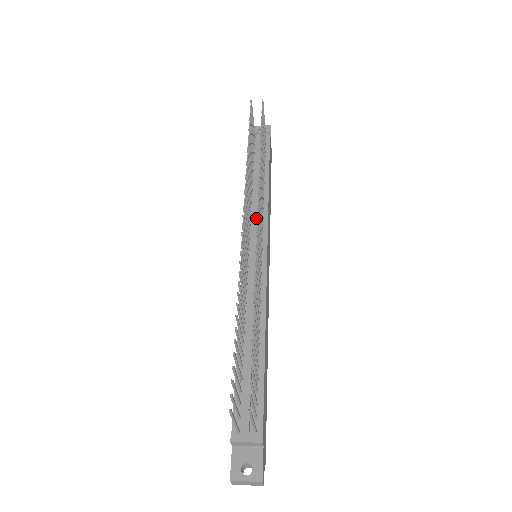
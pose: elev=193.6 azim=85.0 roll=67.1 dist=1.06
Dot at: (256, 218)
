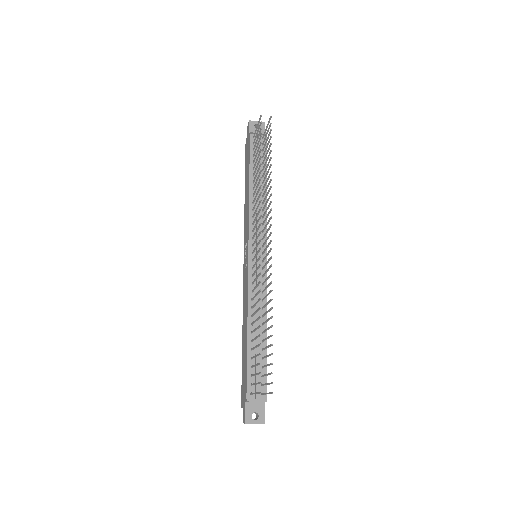
Dot at: (258, 225)
